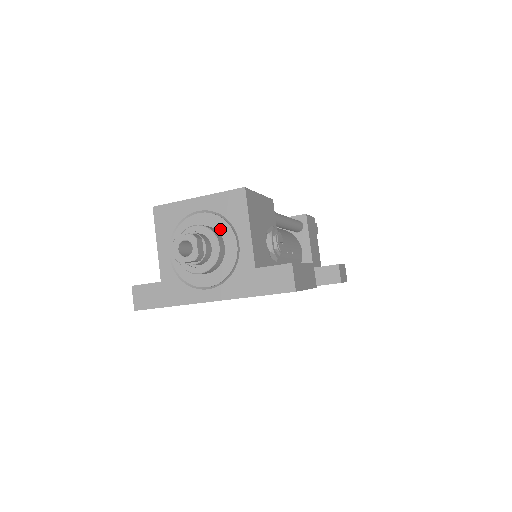
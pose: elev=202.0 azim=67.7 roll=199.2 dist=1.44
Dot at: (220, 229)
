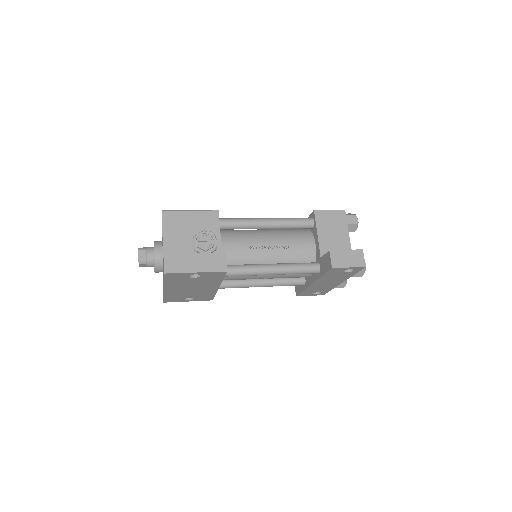
Dot at: occluded
